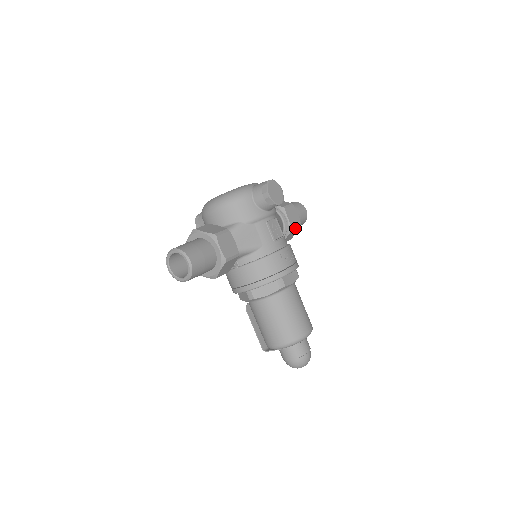
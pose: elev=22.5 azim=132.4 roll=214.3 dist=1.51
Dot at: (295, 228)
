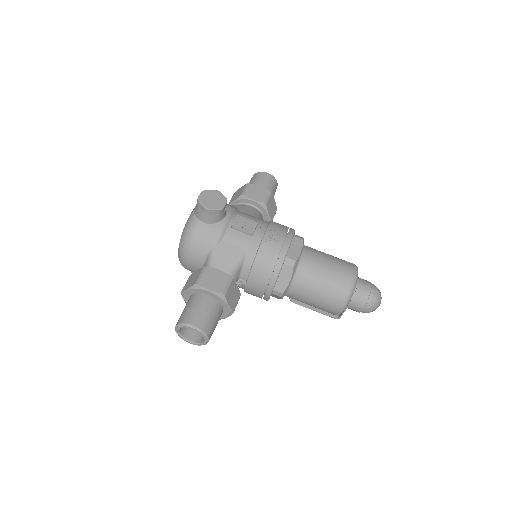
Dot at: (268, 200)
